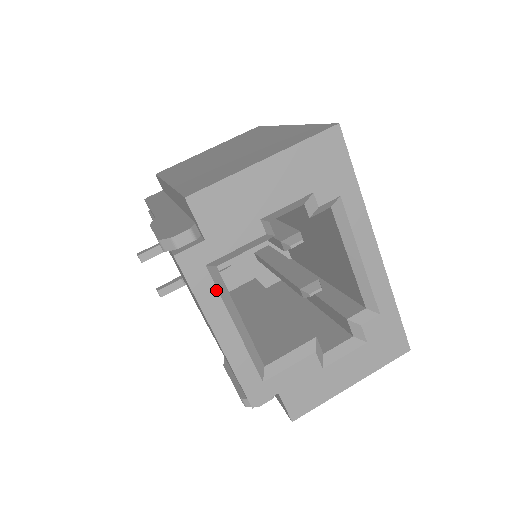
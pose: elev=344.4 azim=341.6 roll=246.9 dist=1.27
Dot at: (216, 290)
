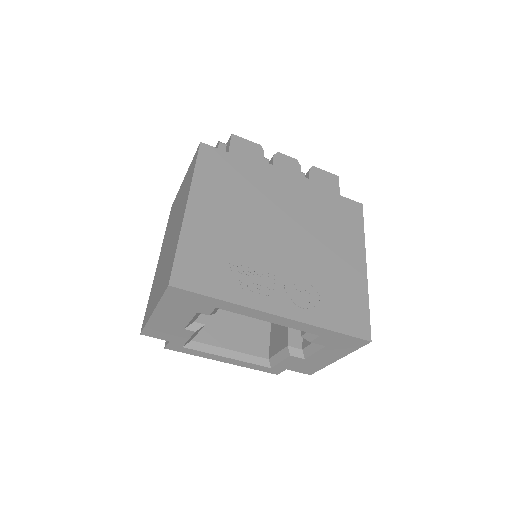
Dot at: (200, 351)
